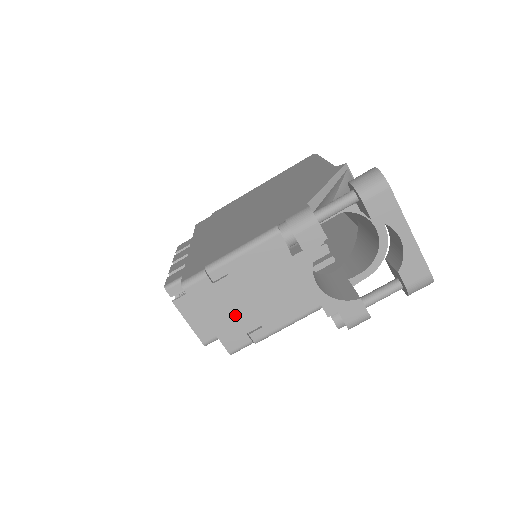
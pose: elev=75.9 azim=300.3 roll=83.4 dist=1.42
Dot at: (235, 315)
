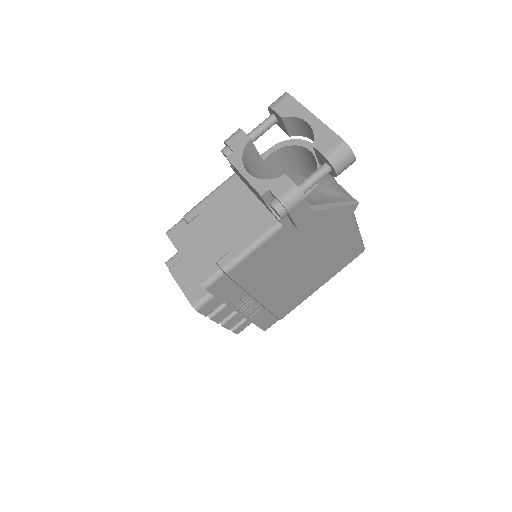
Dot at: (205, 247)
